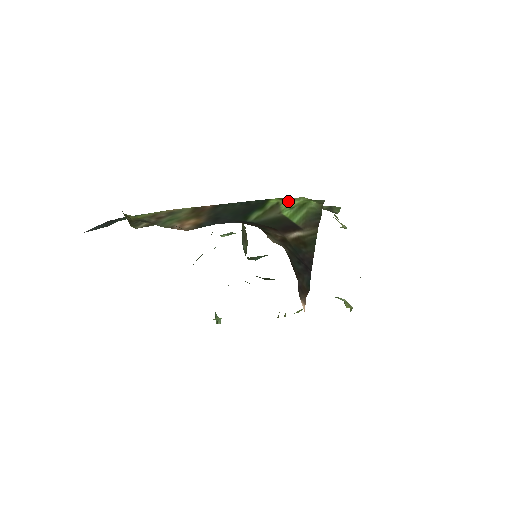
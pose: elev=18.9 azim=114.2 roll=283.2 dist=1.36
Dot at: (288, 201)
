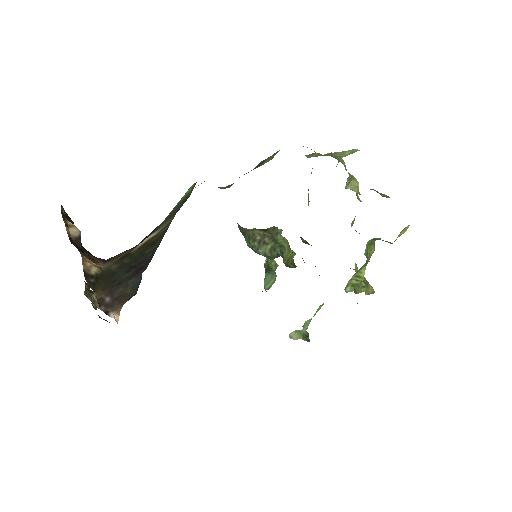
Dot at: occluded
